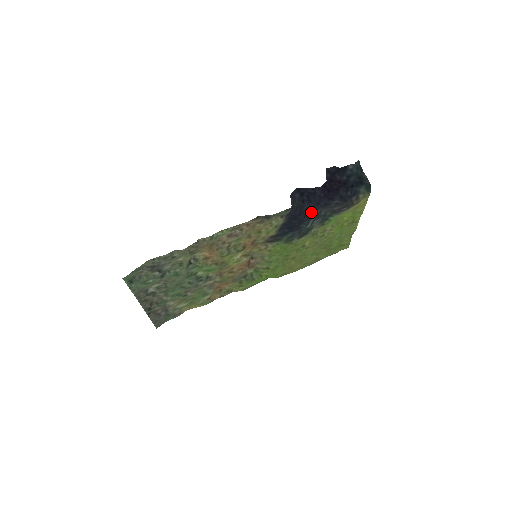
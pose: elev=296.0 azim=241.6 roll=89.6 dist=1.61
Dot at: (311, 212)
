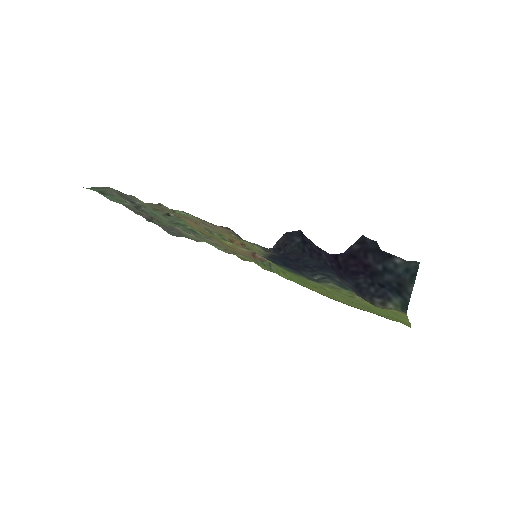
Dot at: (319, 268)
